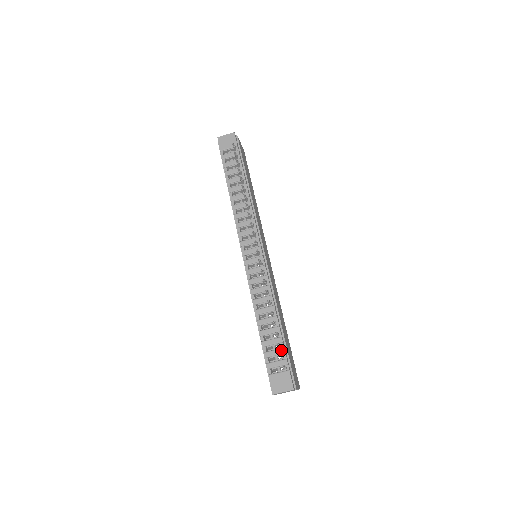
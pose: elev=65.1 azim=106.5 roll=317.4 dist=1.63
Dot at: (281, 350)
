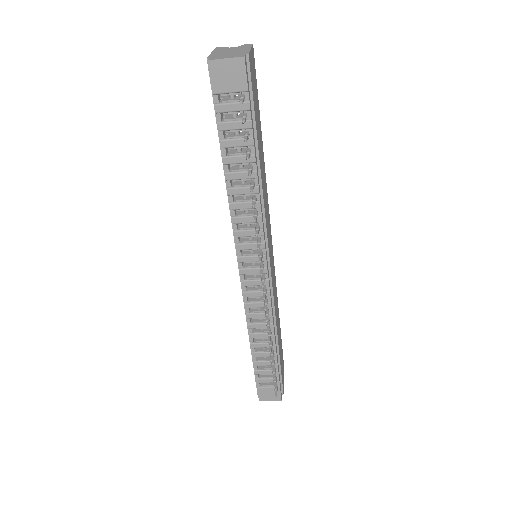
Dot at: occluded
